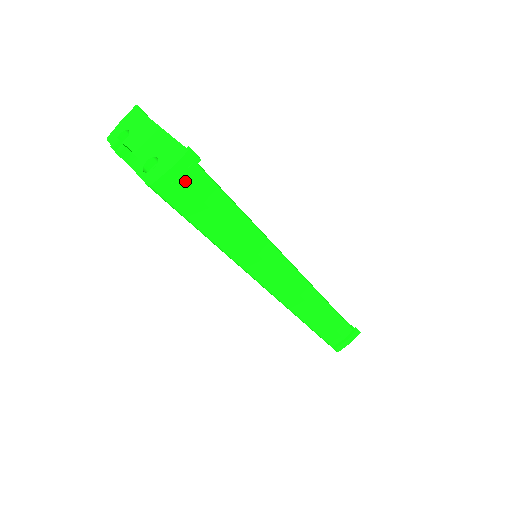
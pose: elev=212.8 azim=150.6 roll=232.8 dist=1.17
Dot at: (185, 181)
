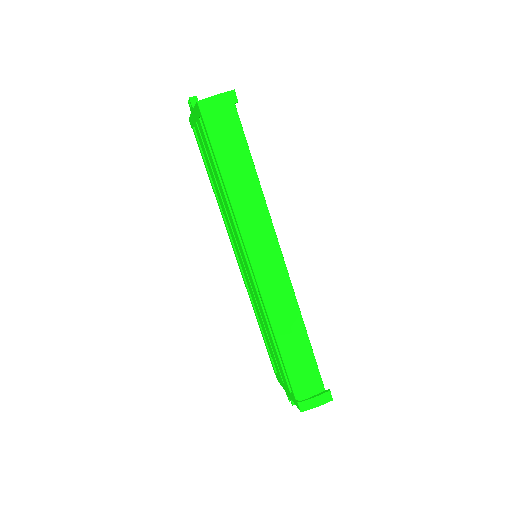
Dot at: (222, 110)
